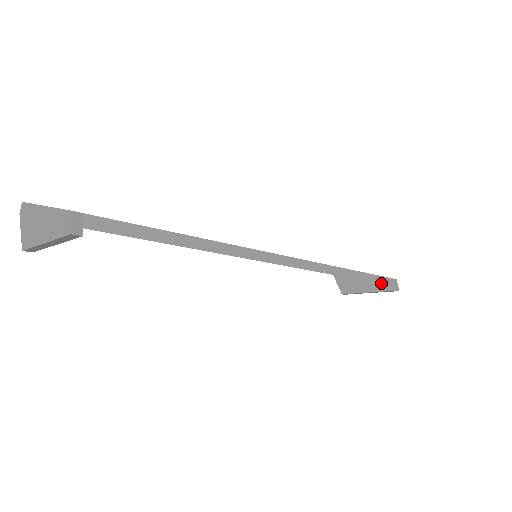
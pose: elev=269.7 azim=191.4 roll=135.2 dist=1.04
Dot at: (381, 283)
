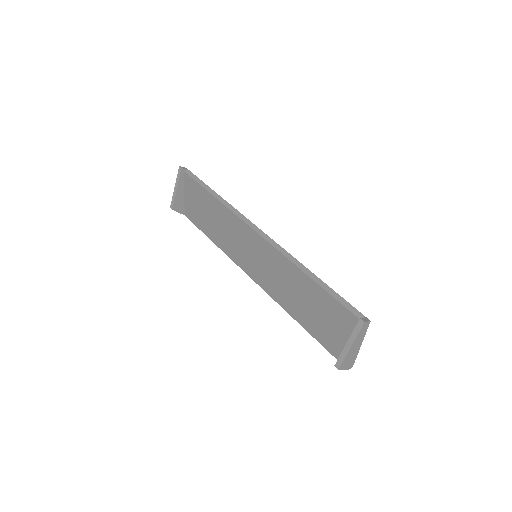
Dot at: (344, 306)
